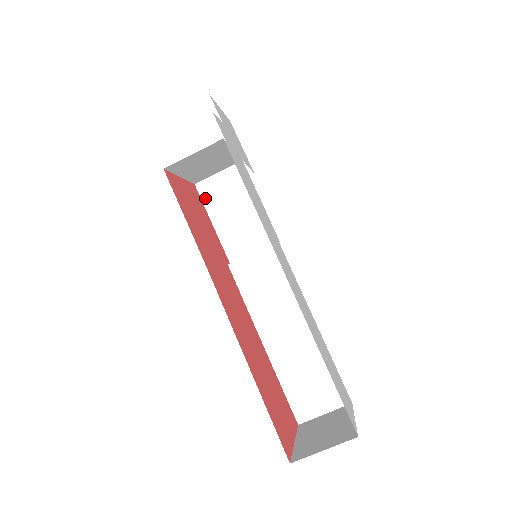
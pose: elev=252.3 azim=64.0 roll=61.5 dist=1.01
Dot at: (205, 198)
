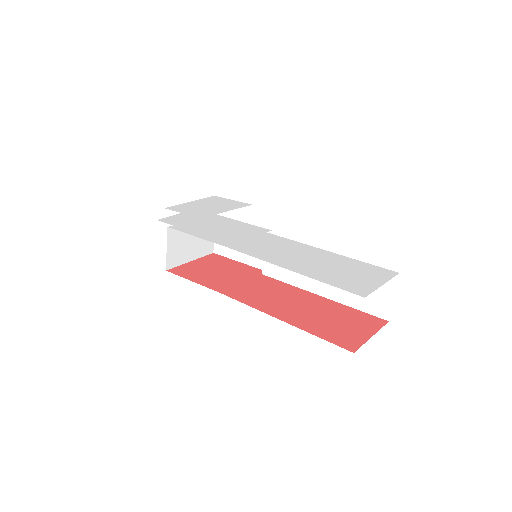
Dot at: (223, 254)
